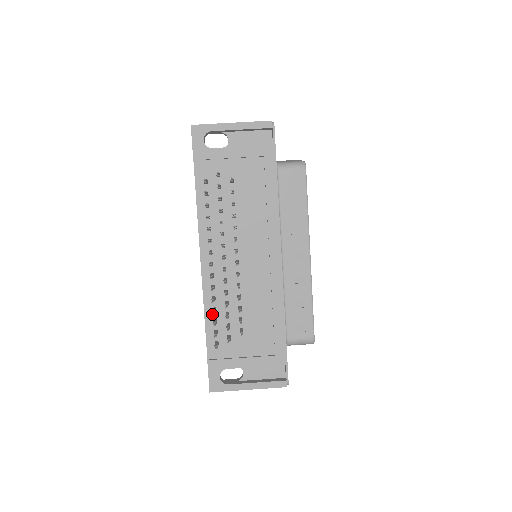
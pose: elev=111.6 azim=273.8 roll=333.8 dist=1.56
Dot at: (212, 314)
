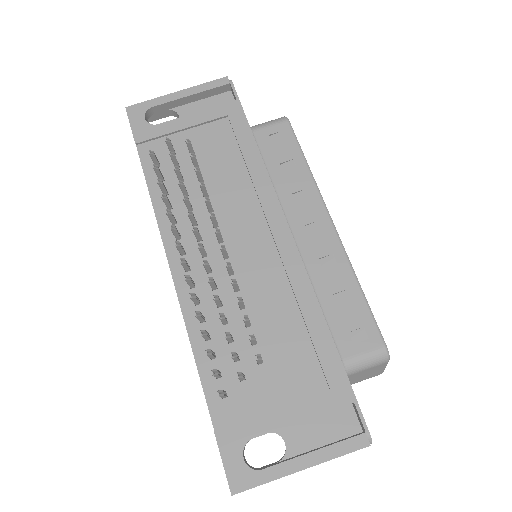
Dot at: (205, 347)
